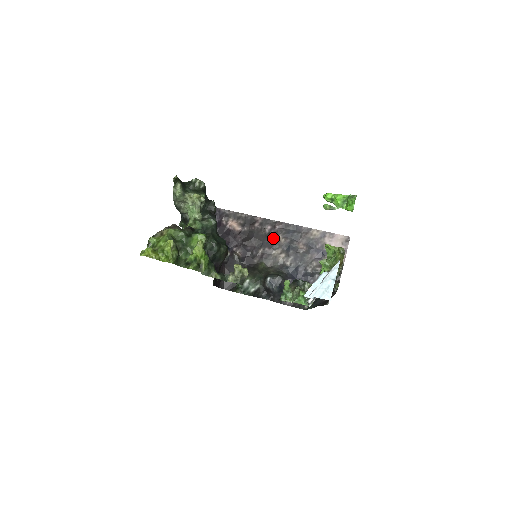
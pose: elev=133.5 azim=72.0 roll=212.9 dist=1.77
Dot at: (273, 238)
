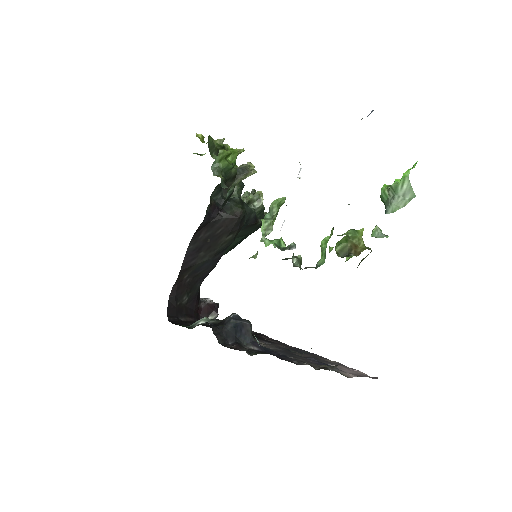
Dot at: (273, 343)
